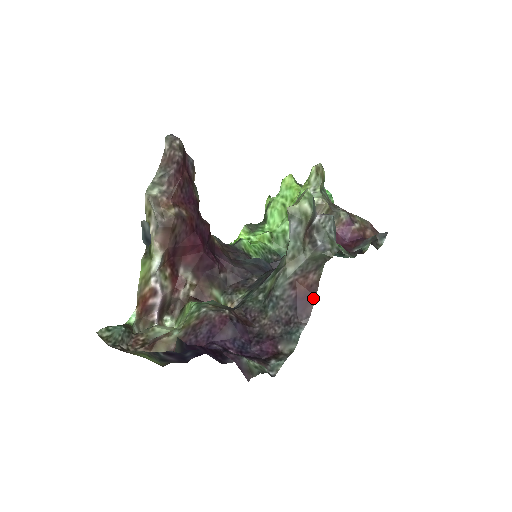
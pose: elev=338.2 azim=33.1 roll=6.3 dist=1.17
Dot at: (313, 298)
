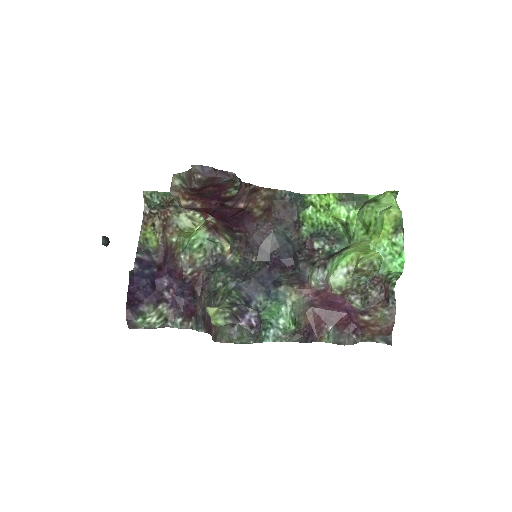
Dot at: occluded
